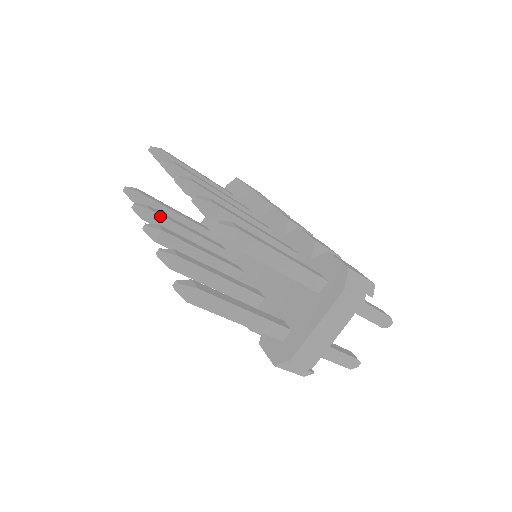
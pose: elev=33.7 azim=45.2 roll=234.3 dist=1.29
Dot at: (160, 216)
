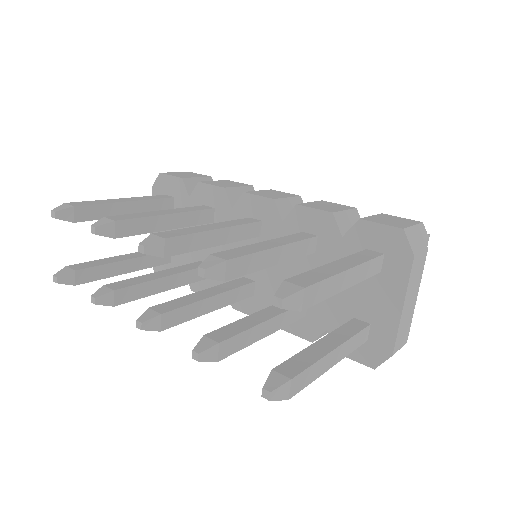
Dot at: (129, 287)
